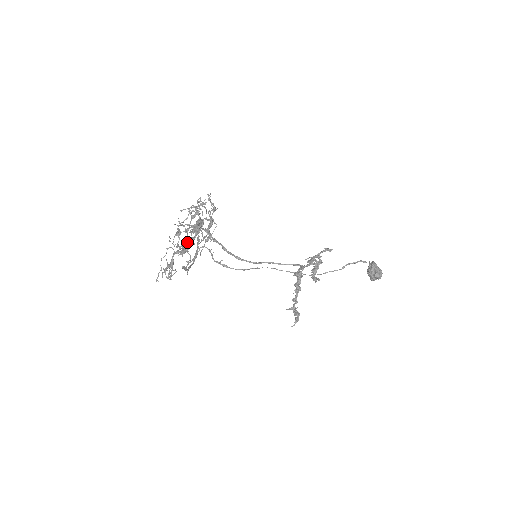
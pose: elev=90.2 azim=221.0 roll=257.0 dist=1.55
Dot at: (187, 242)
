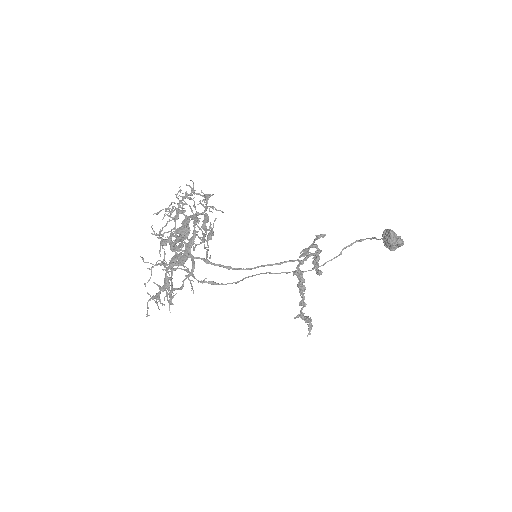
Dot at: (175, 253)
